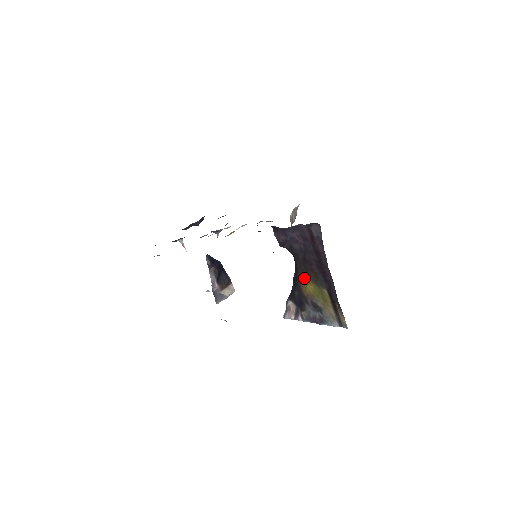
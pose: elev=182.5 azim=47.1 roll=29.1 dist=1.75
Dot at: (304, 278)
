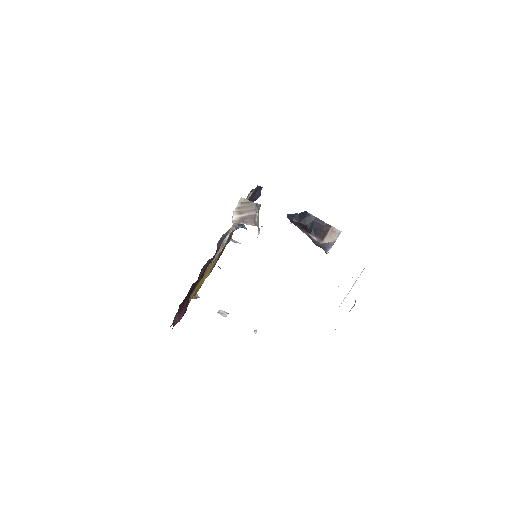
Dot at: occluded
